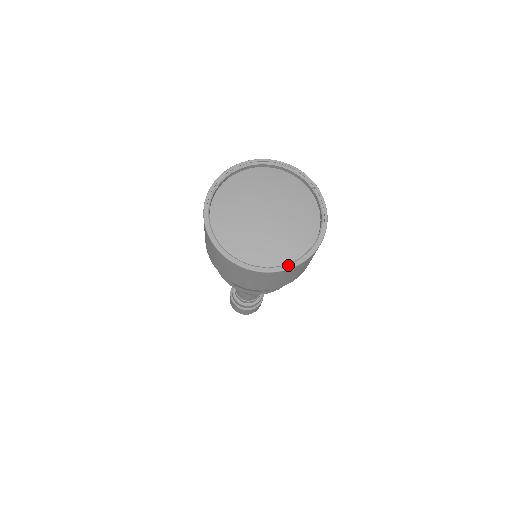
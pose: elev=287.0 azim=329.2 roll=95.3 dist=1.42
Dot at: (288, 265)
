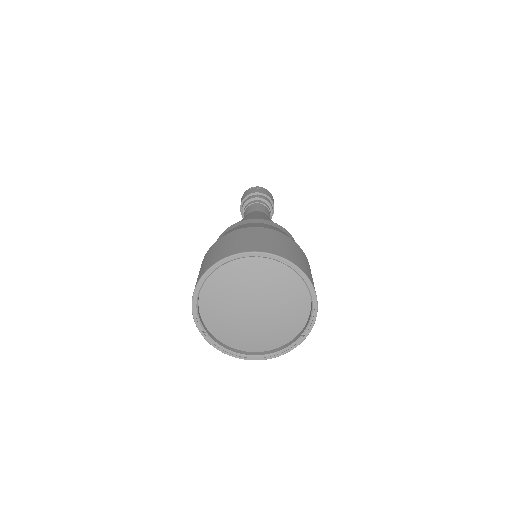
Dot at: (311, 320)
